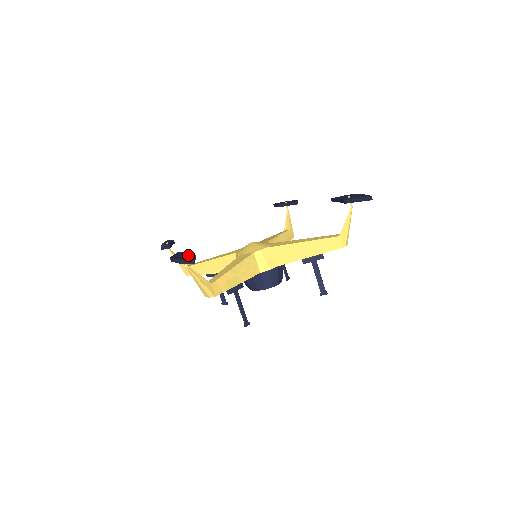
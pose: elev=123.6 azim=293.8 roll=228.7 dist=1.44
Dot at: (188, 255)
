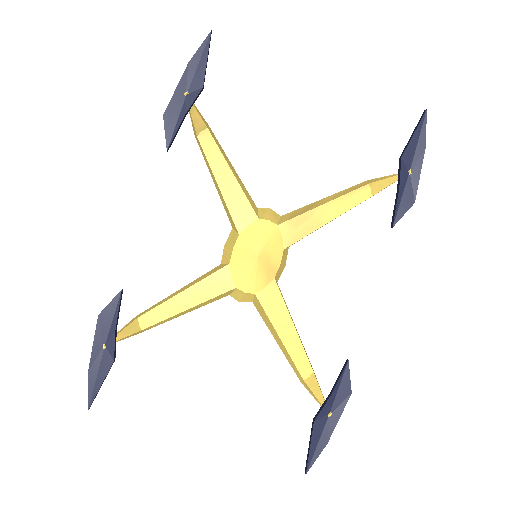
Dot at: (106, 358)
